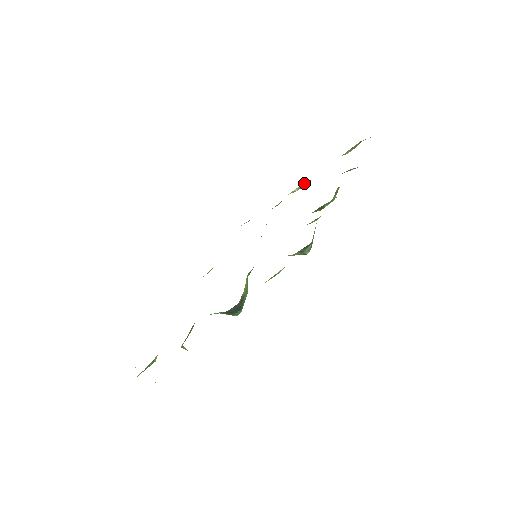
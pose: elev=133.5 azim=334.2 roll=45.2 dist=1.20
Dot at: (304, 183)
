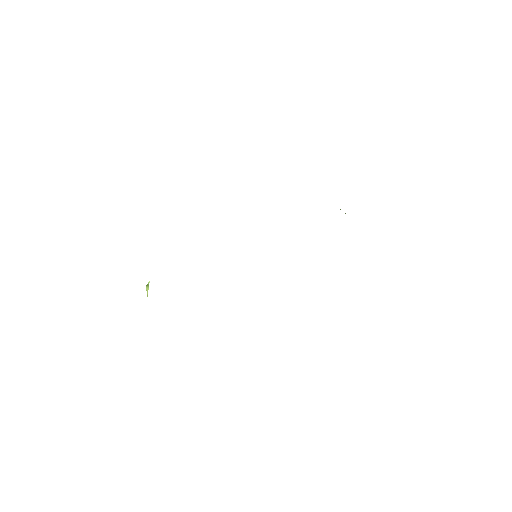
Dot at: occluded
